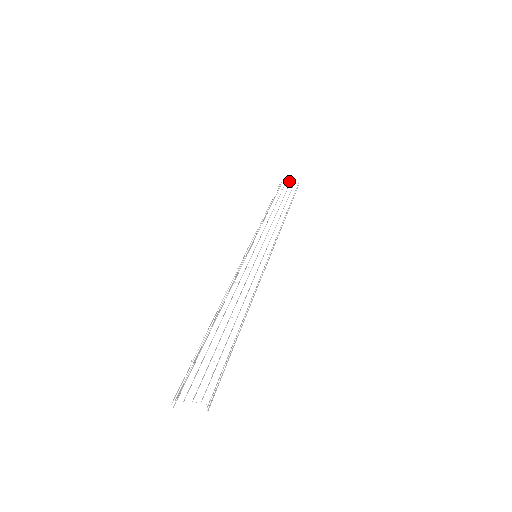
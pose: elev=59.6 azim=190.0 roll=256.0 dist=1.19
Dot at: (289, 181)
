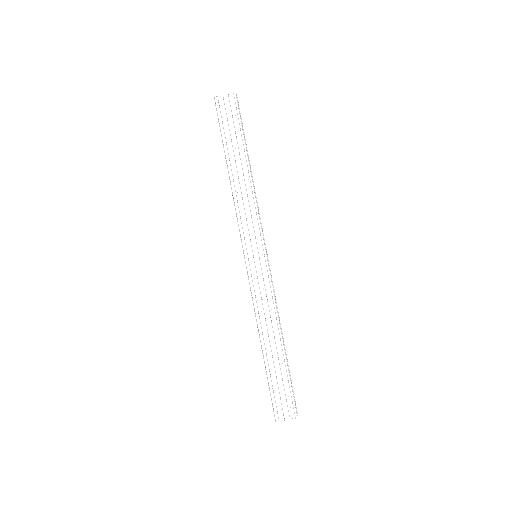
Dot at: occluded
